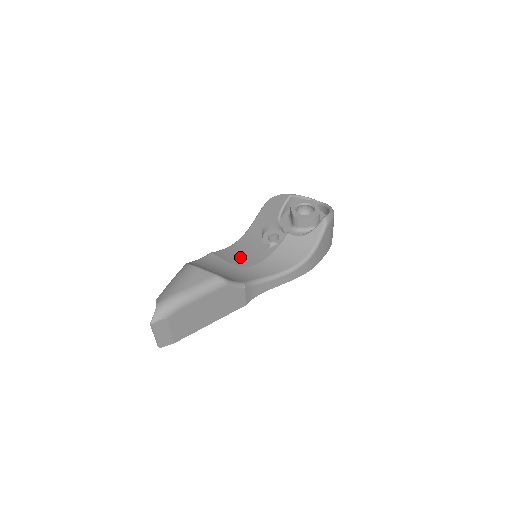
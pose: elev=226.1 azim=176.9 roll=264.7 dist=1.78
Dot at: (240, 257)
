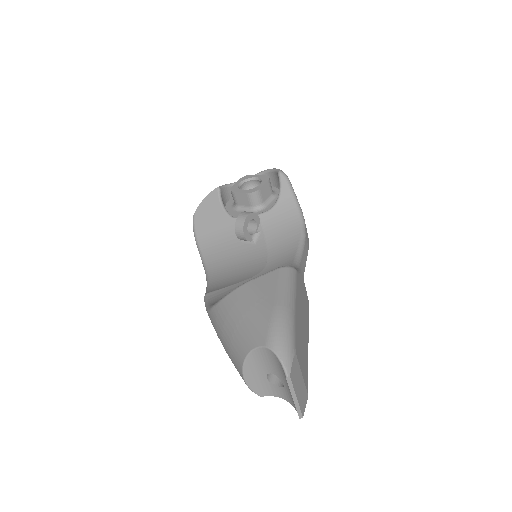
Dot at: (239, 273)
